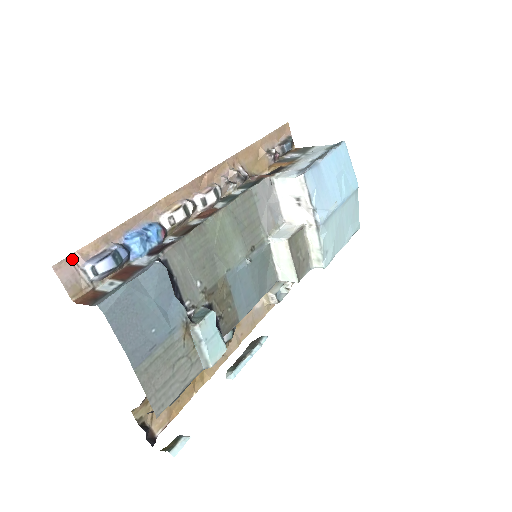
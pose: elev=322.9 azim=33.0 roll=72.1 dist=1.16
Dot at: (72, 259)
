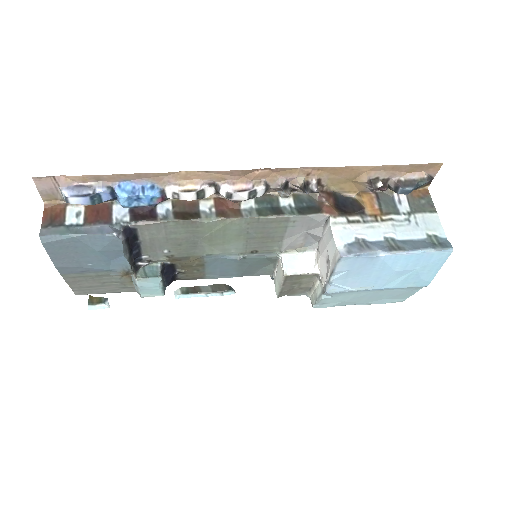
Dot at: (55, 179)
